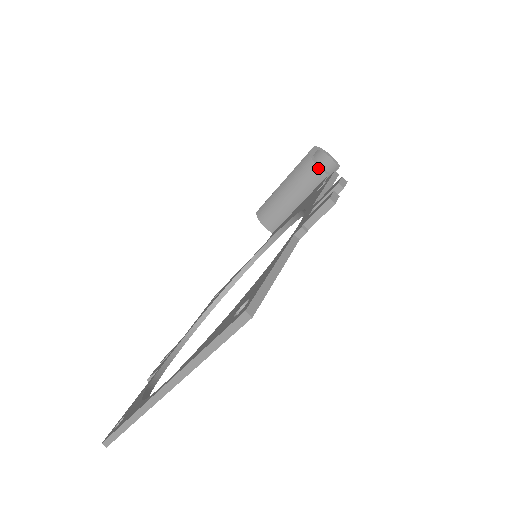
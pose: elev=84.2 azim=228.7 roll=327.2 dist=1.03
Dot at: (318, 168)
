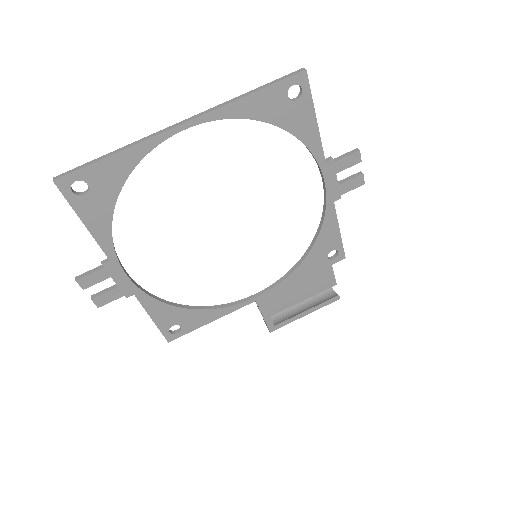
Dot at: occluded
